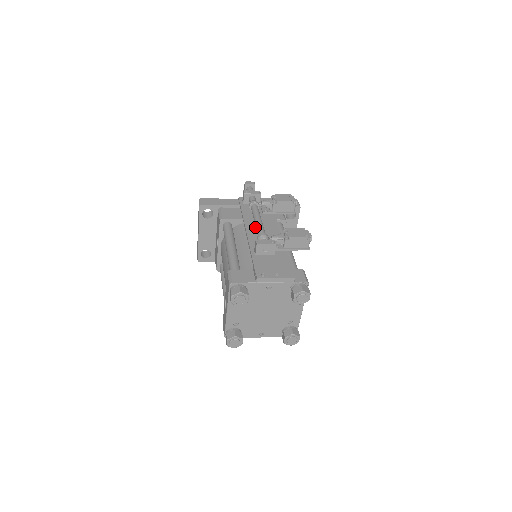
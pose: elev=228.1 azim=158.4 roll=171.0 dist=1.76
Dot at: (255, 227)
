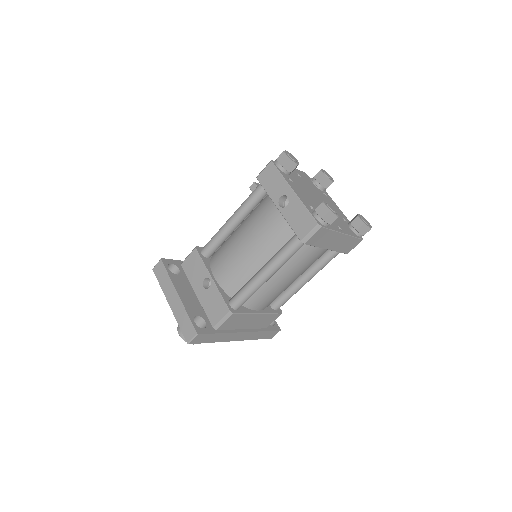
Dot at: occluded
